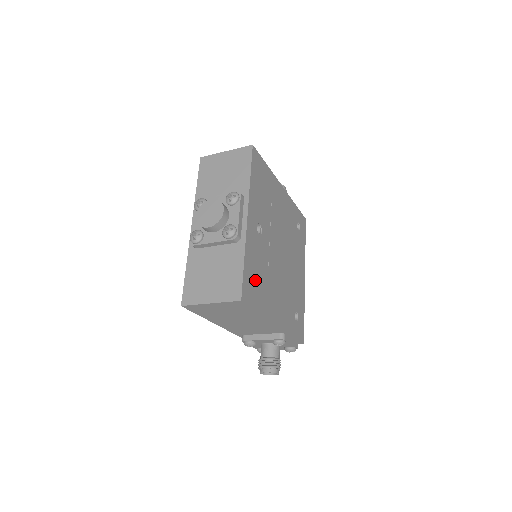
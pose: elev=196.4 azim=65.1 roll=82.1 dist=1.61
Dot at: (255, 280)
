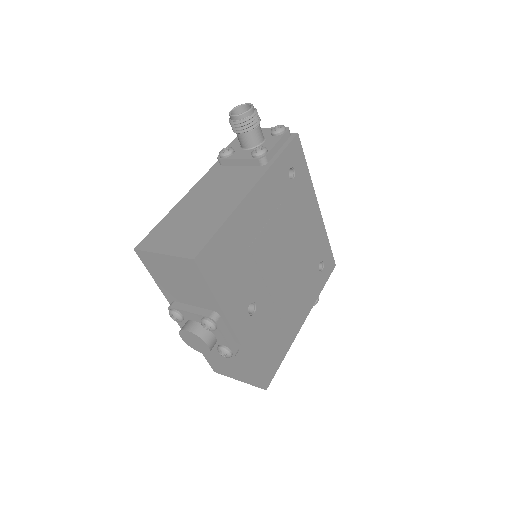
Dot at: (270, 350)
